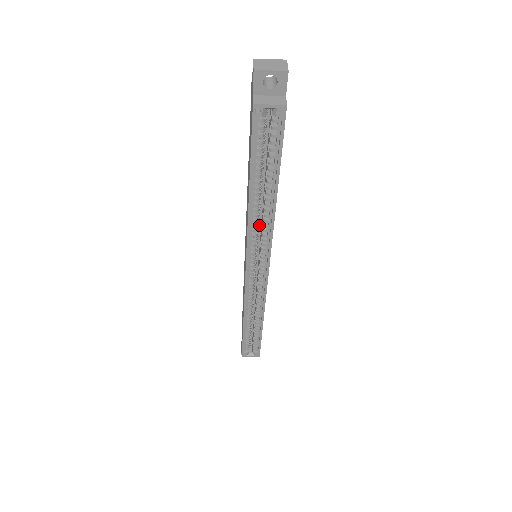
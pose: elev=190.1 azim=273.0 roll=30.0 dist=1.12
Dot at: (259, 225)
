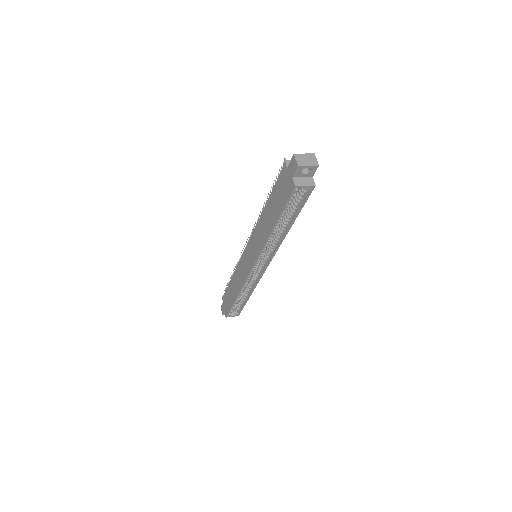
Dot at: occluded
